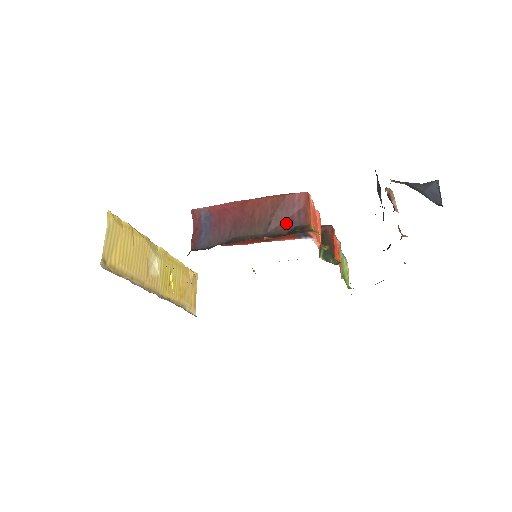
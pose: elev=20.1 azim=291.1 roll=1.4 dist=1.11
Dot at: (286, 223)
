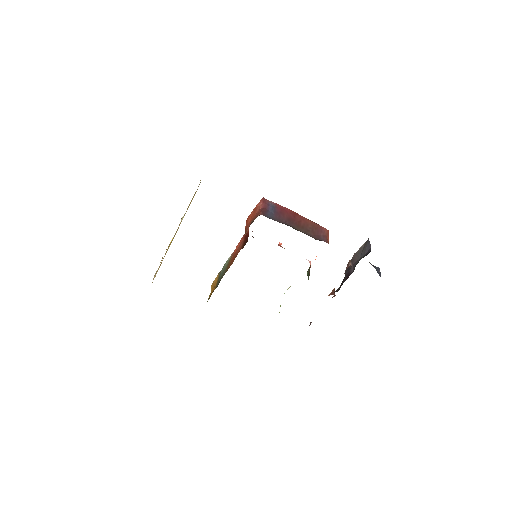
Dot at: (317, 236)
